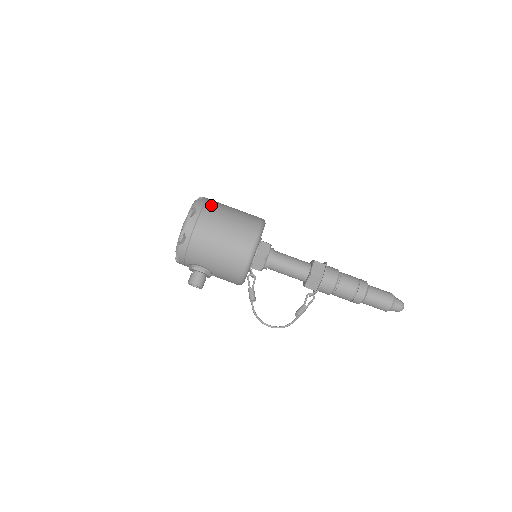
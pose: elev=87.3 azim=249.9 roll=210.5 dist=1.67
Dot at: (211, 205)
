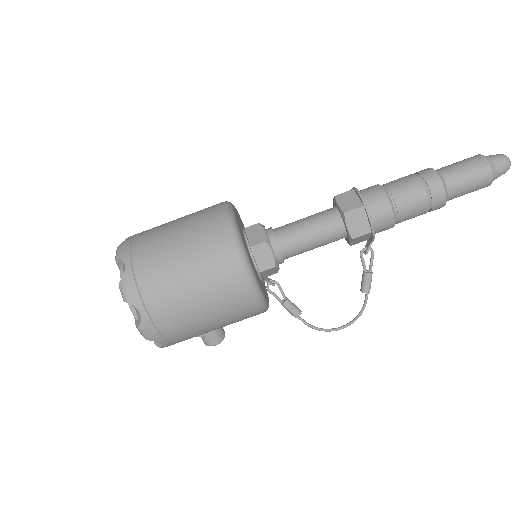
Dot at: (145, 278)
